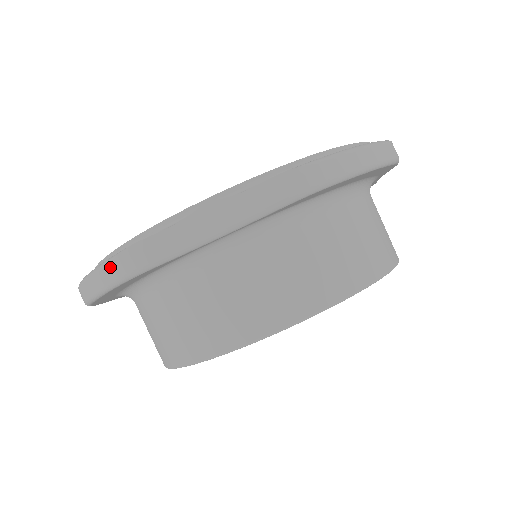
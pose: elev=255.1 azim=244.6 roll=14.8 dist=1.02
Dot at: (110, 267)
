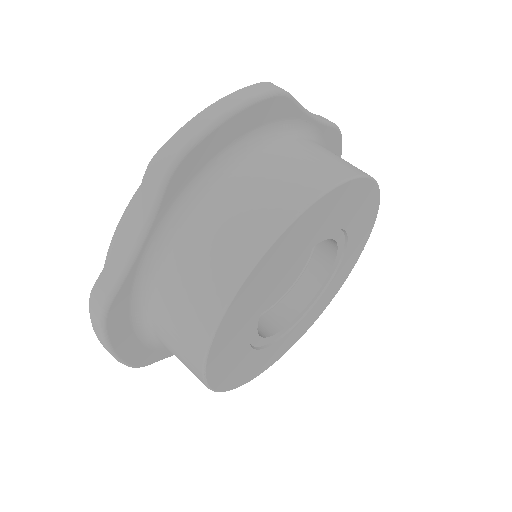
Dot at: (92, 319)
